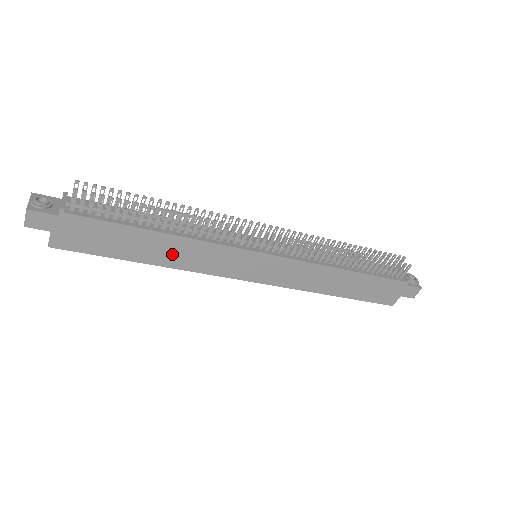
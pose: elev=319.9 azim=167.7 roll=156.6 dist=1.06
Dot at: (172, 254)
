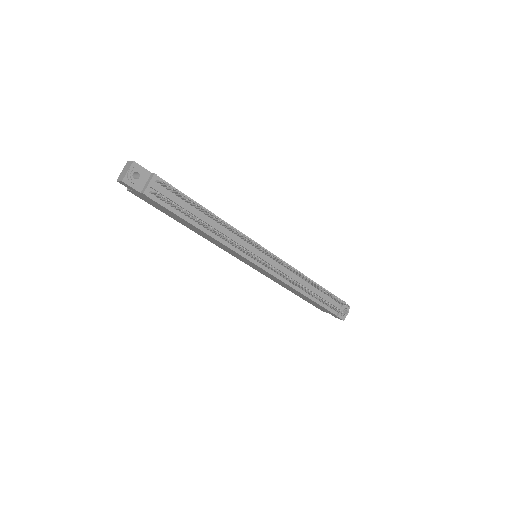
Dot at: (201, 234)
